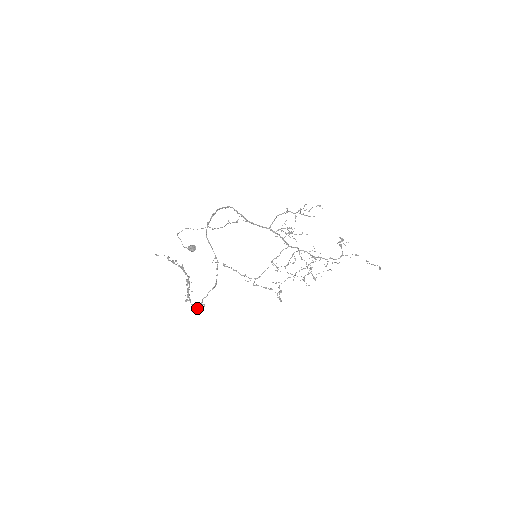
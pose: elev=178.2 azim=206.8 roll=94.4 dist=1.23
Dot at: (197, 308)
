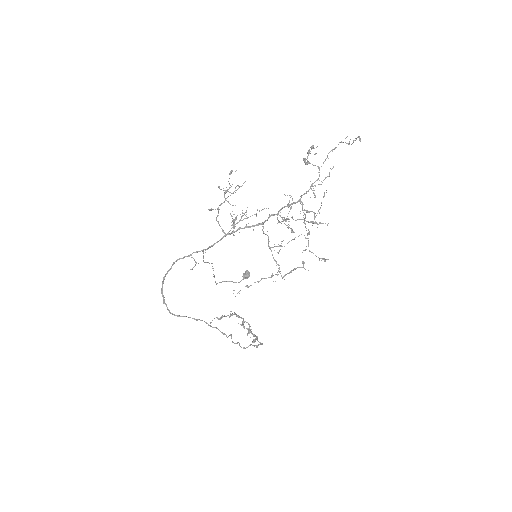
Dot at: (260, 344)
